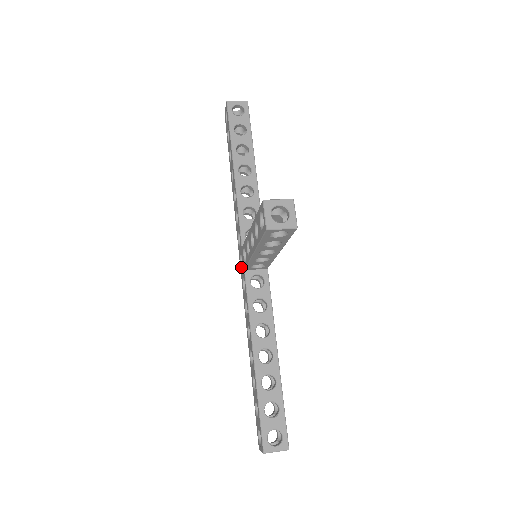
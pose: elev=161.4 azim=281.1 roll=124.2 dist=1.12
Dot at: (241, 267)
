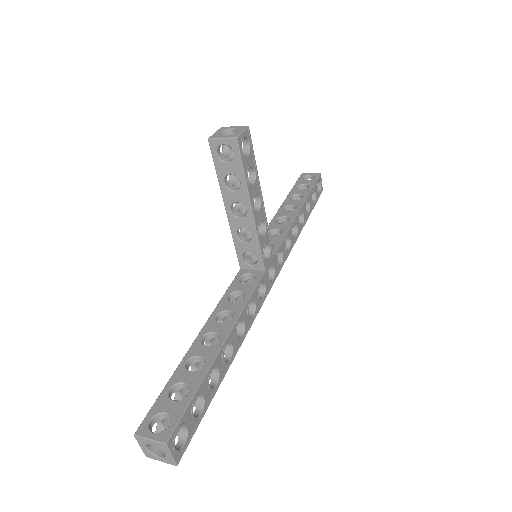
Dot at: occluded
